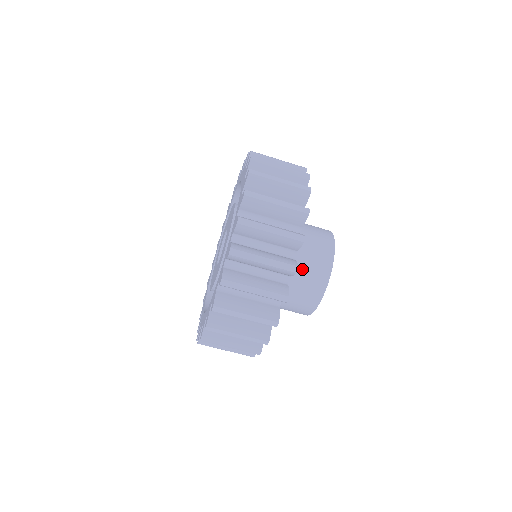
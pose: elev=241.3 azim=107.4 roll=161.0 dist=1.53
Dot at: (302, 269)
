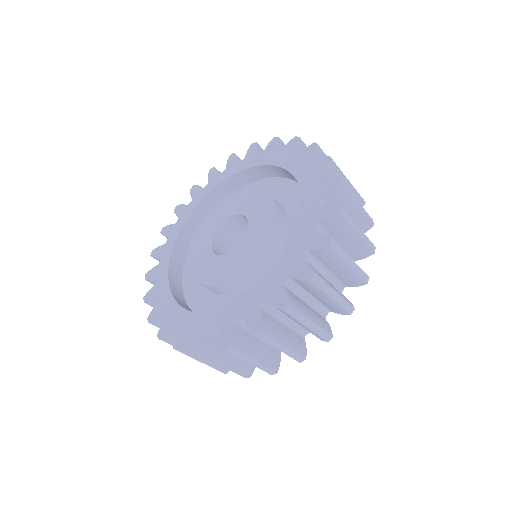
Dot at: occluded
